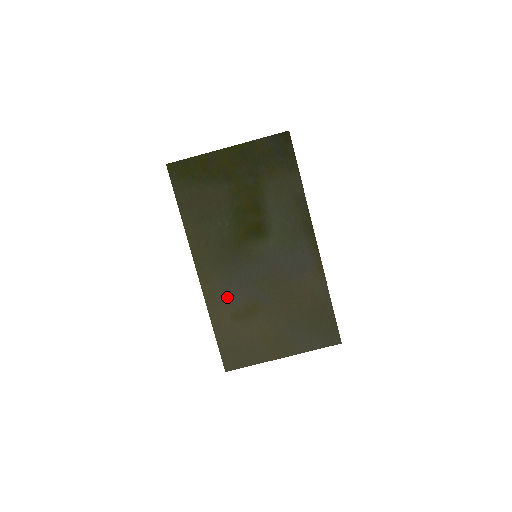
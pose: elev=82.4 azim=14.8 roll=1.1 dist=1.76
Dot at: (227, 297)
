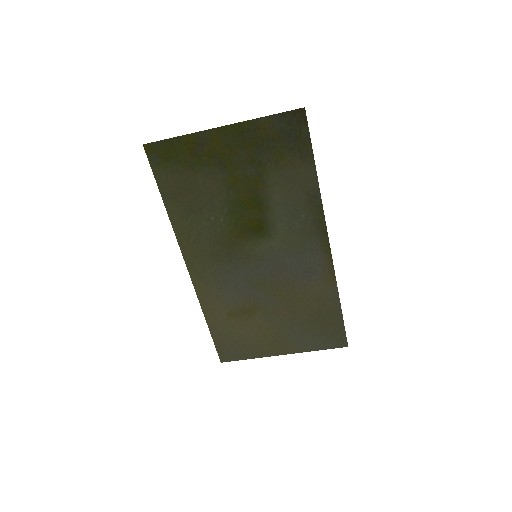
Dot at: (222, 295)
